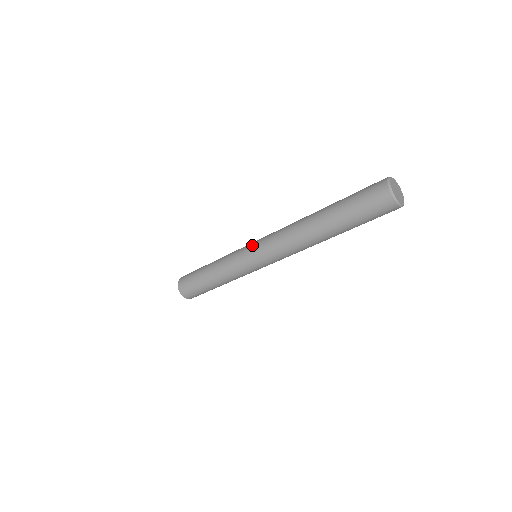
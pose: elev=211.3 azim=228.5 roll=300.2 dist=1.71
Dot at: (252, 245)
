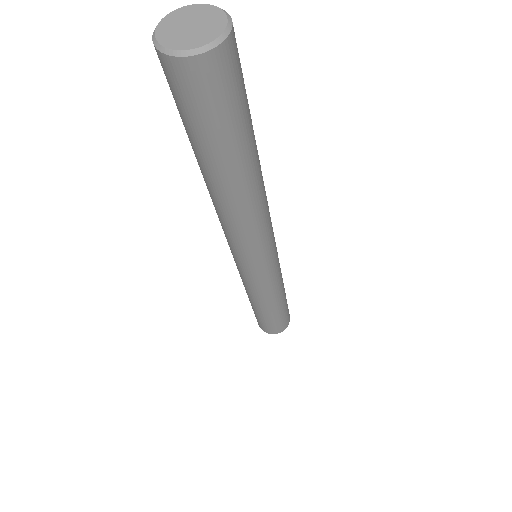
Dot at: occluded
